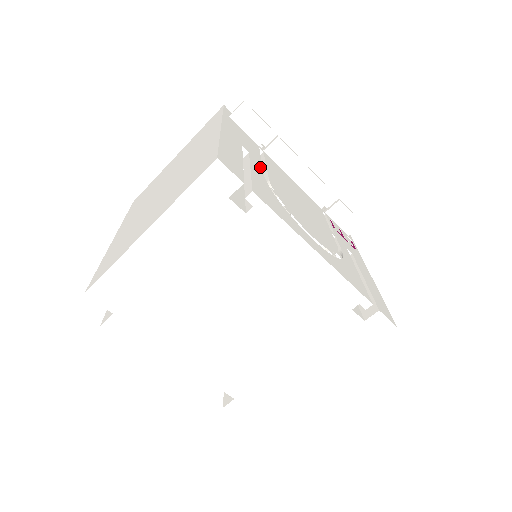
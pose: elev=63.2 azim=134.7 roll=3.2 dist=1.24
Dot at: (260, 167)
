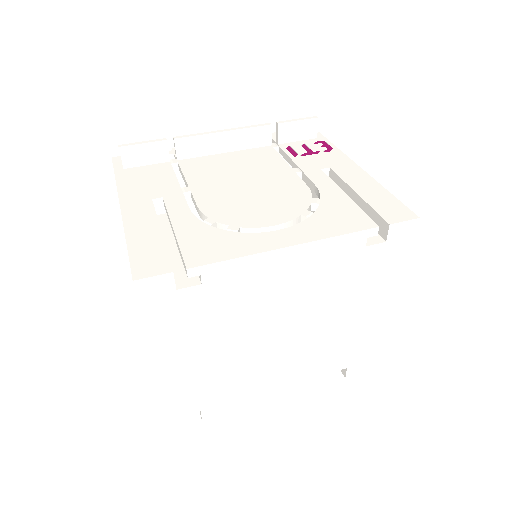
Dot at: (182, 202)
